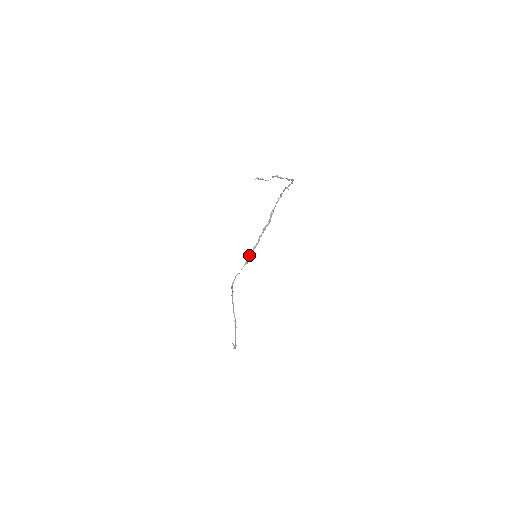
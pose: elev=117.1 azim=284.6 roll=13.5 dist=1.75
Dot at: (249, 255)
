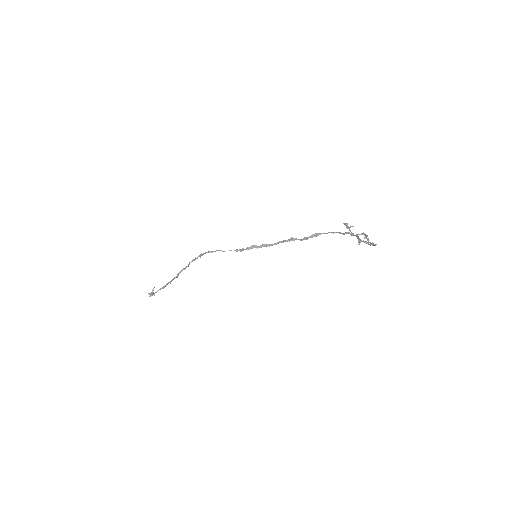
Dot at: (251, 246)
